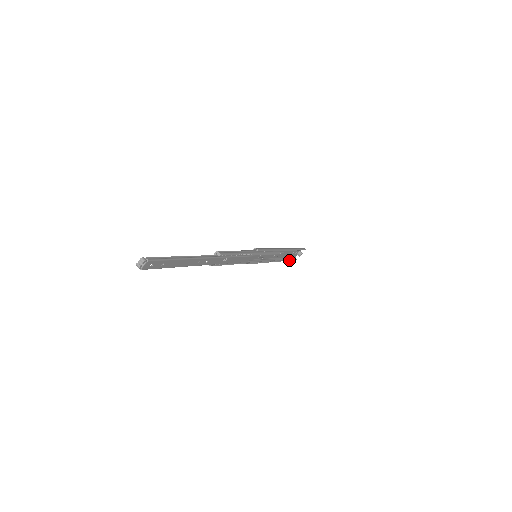
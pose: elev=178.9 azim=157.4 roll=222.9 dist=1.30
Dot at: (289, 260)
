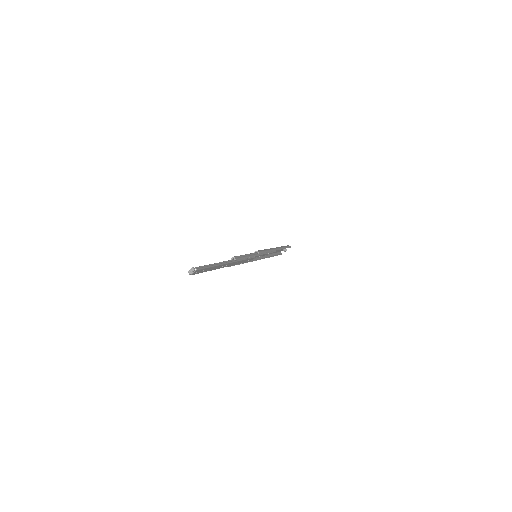
Dot at: (277, 255)
